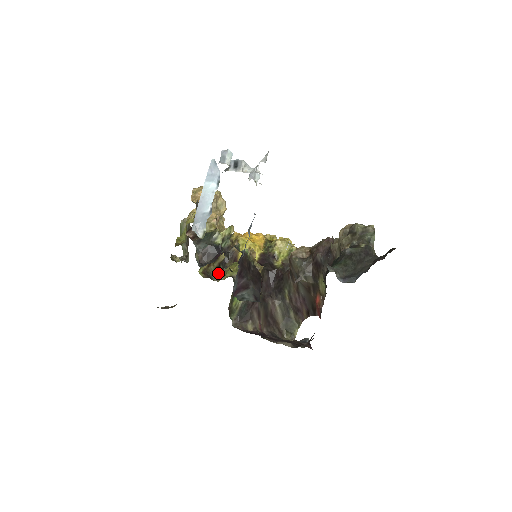
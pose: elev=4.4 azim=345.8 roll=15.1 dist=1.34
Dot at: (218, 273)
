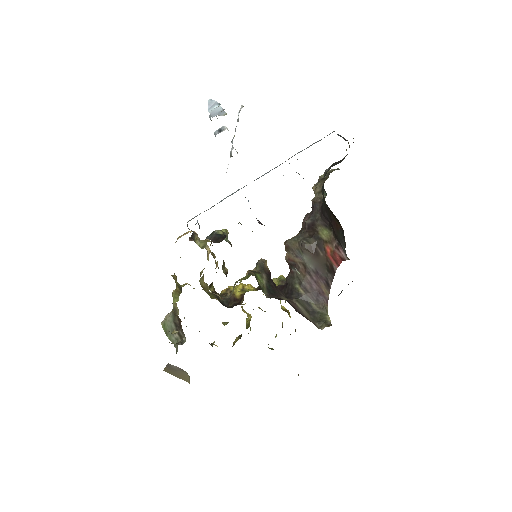
Dot at: (226, 297)
